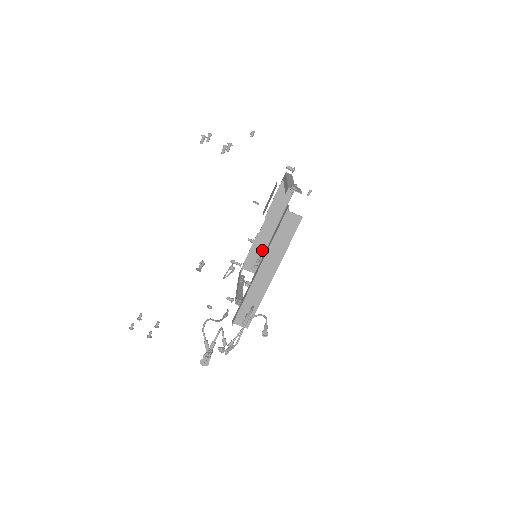
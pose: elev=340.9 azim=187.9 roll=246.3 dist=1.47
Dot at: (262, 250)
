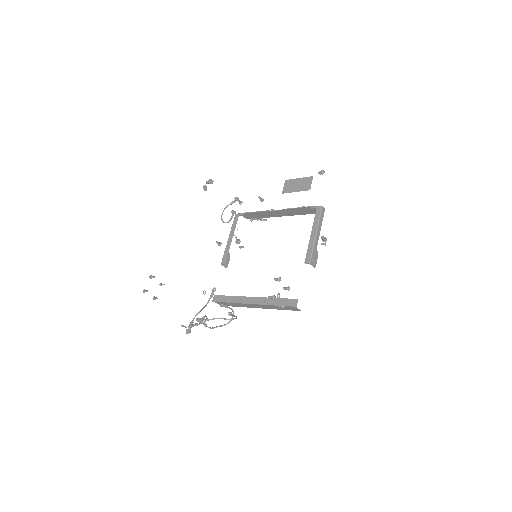
Dot at: (264, 216)
